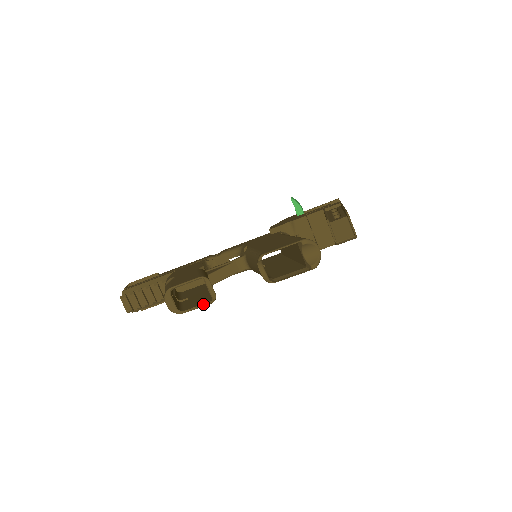
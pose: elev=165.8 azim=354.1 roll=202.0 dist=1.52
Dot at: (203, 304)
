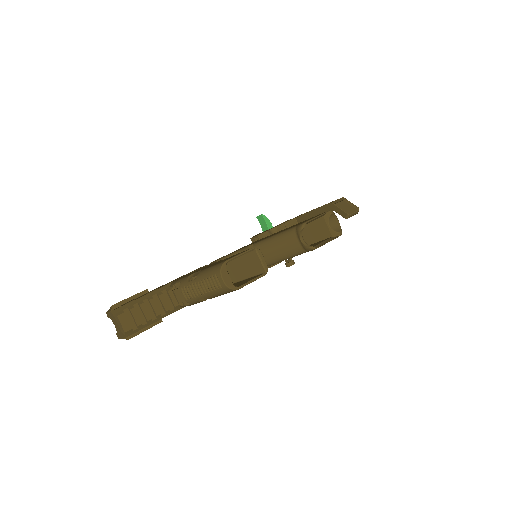
Dot at: (257, 277)
